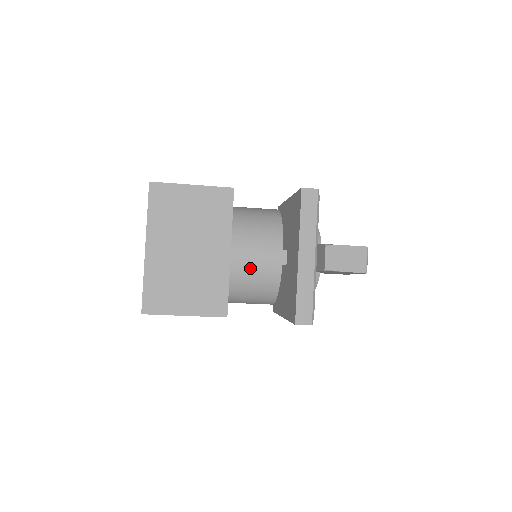
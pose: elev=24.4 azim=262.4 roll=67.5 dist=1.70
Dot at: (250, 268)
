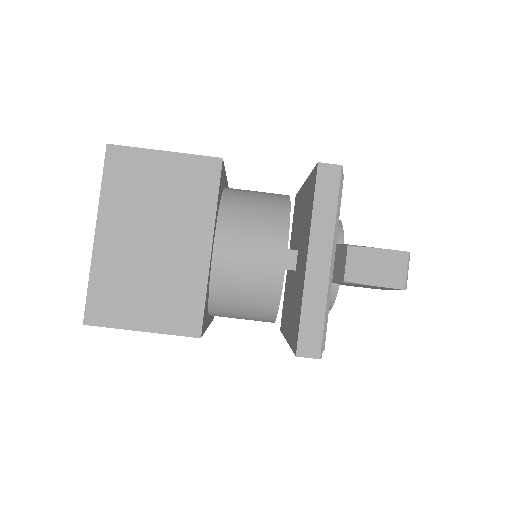
Dot at: (240, 271)
